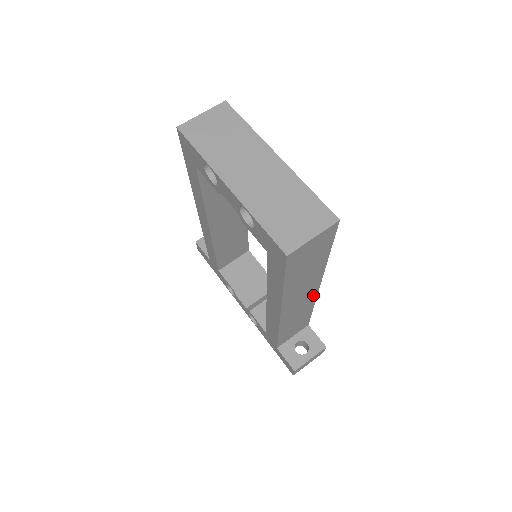
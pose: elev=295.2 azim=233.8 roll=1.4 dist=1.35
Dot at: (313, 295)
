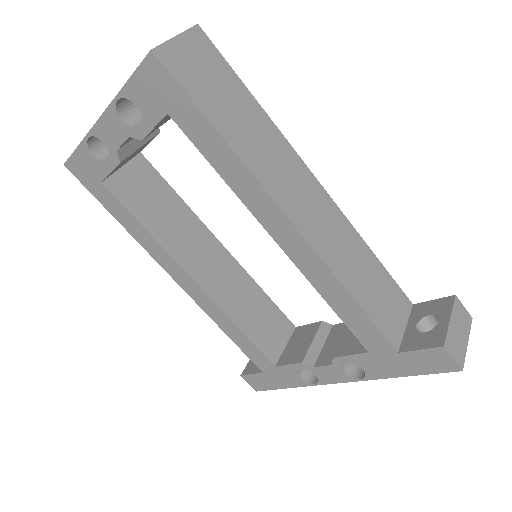
Dot at: (327, 202)
